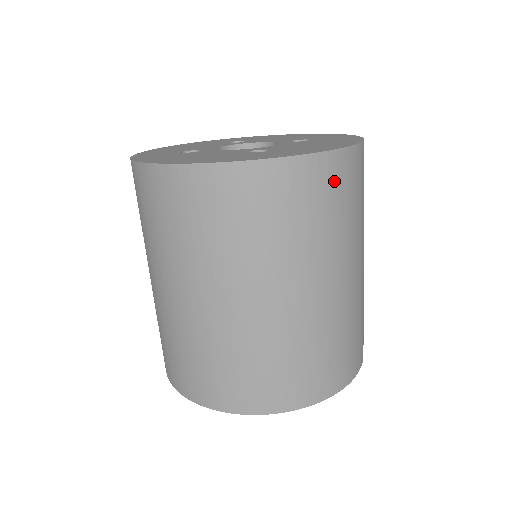
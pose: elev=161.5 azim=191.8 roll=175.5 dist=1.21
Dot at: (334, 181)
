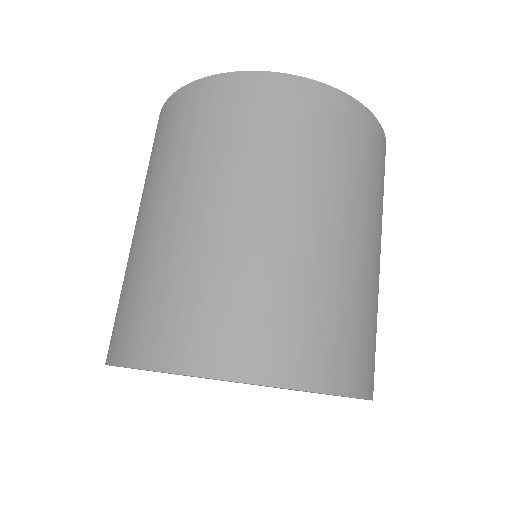
Dot at: (306, 107)
